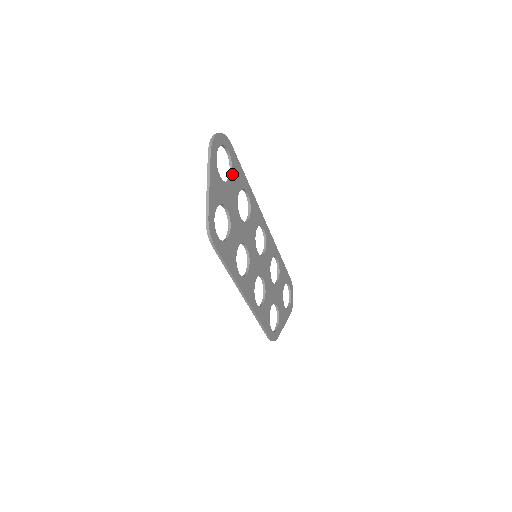
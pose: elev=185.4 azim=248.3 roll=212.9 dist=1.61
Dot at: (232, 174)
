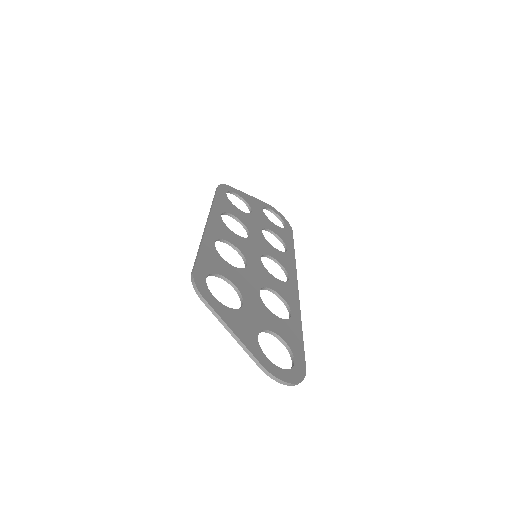
Dot at: (278, 227)
